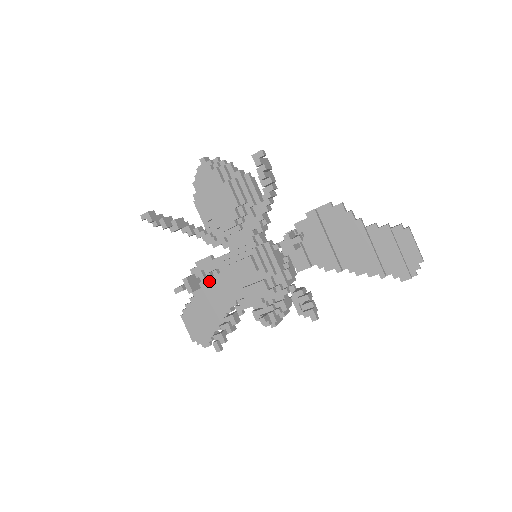
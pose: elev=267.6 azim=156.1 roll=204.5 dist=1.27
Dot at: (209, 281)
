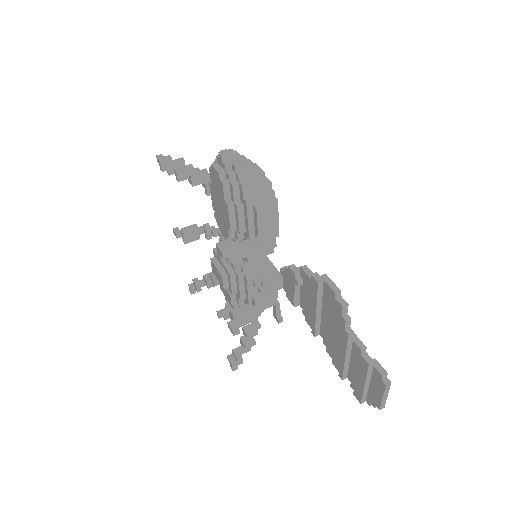
Dot at: occluded
